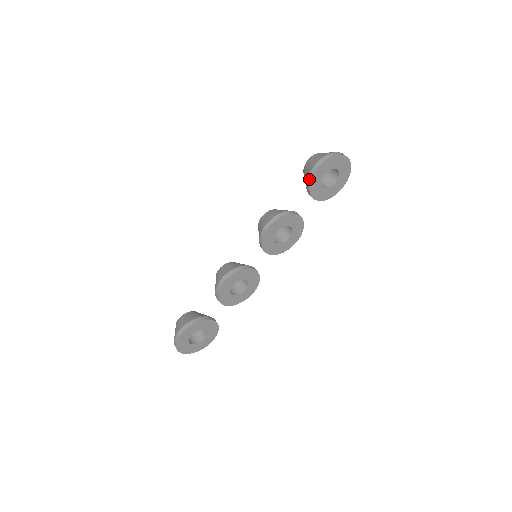
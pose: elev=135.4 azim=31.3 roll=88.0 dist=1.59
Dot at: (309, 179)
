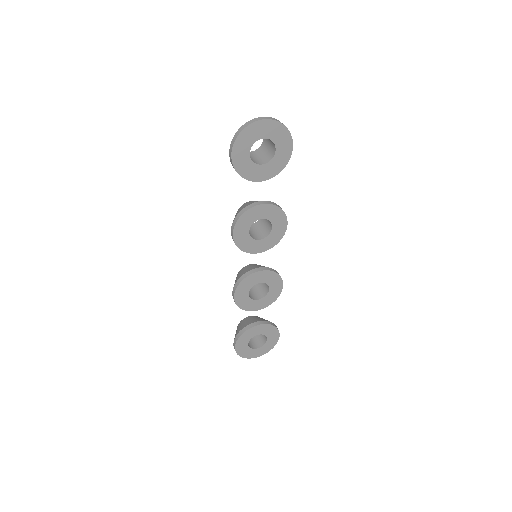
Dot at: occluded
